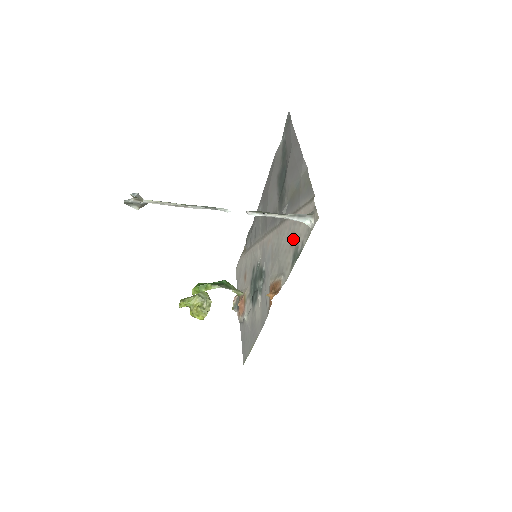
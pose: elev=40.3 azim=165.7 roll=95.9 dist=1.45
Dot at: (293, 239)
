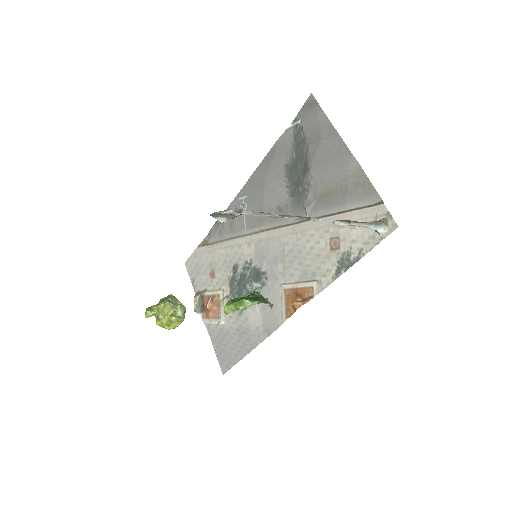
Dot at: (336, 244)
